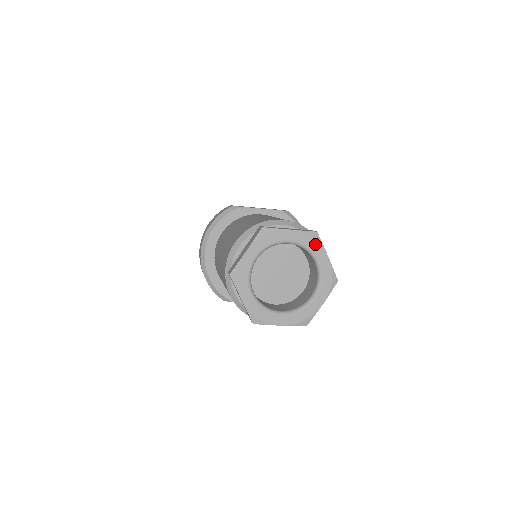
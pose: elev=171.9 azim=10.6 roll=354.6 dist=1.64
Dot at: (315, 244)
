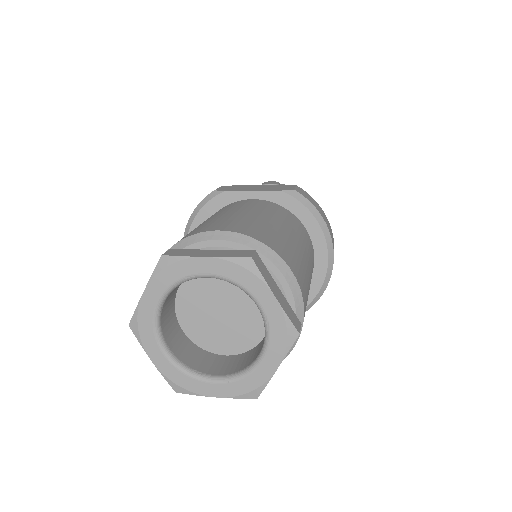
Dot at: (249, 278)
